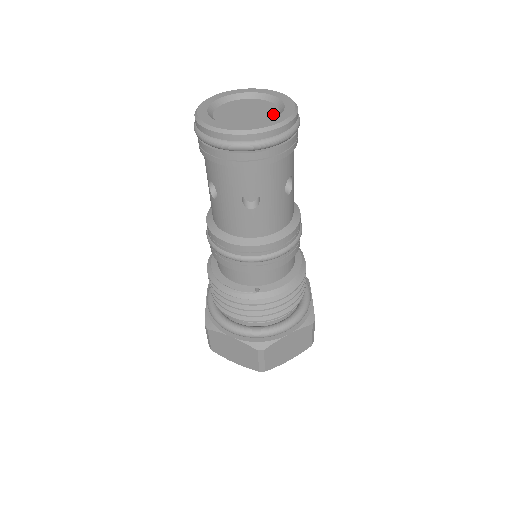
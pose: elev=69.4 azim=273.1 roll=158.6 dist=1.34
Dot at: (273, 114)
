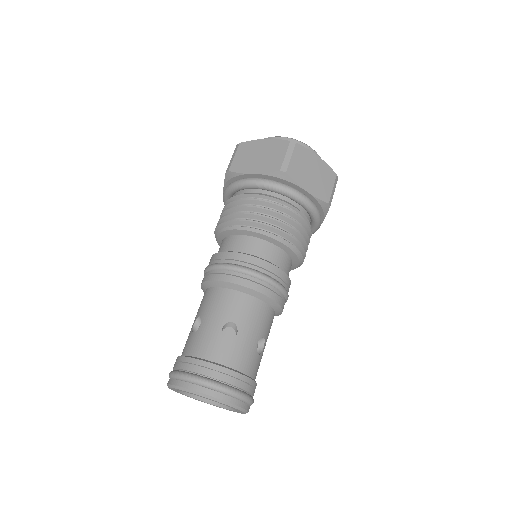
Dot at: occluded
